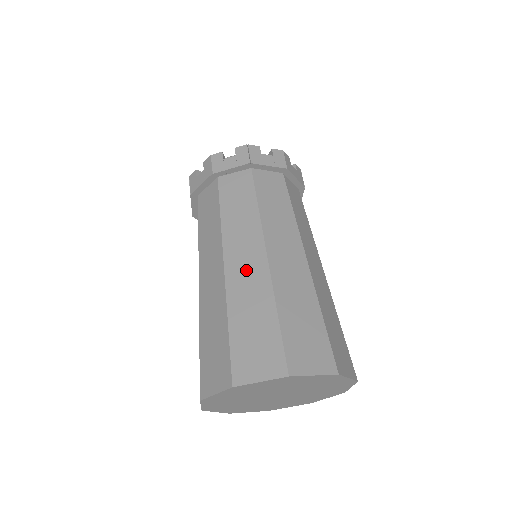
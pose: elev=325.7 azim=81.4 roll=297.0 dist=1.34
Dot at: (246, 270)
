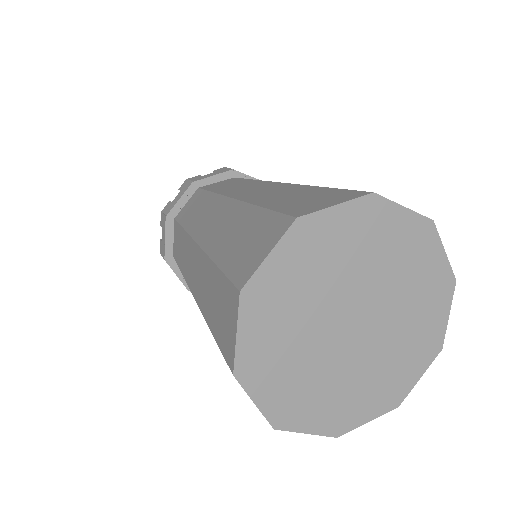
Dot at: (262, 191)
